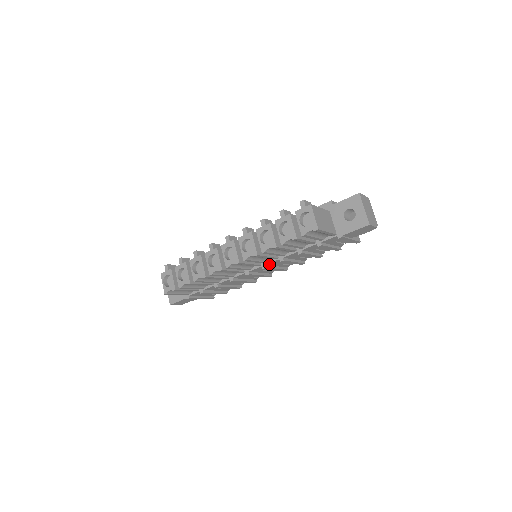
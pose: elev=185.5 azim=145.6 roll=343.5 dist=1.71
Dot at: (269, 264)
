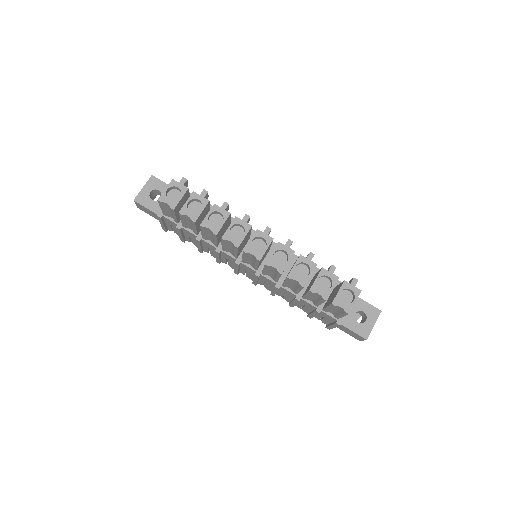
Dot at: (262, 276)
